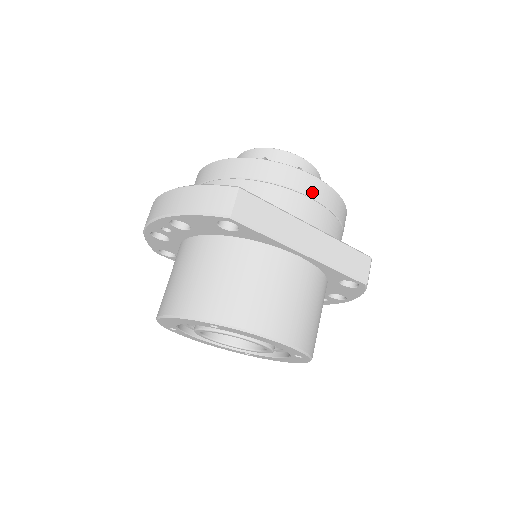
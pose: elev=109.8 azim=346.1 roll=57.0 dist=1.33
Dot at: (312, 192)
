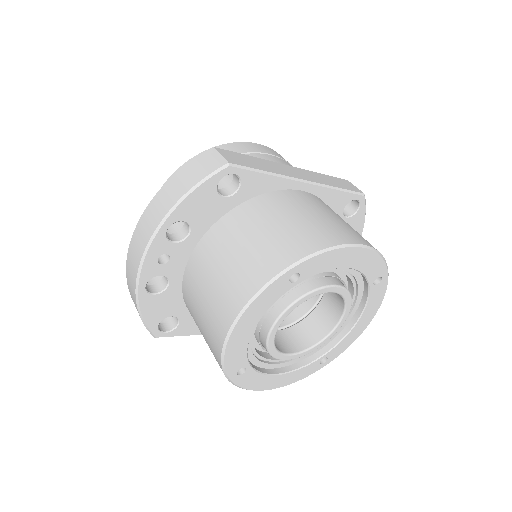
Dot at: (264, 151)
